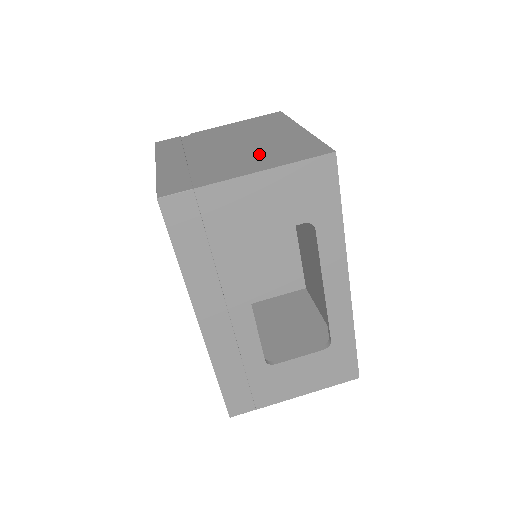
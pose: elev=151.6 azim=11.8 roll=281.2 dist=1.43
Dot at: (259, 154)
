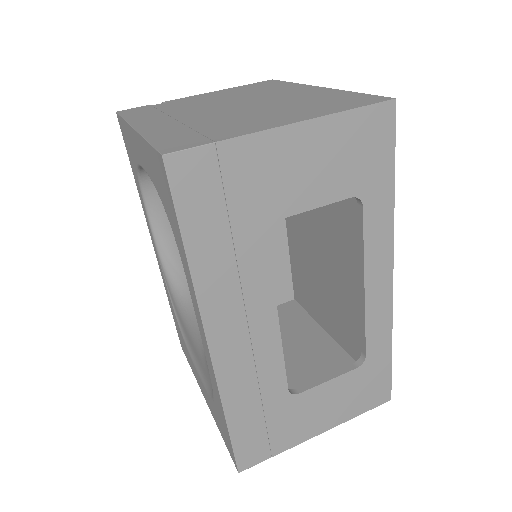
Dot at: (285, 108)
